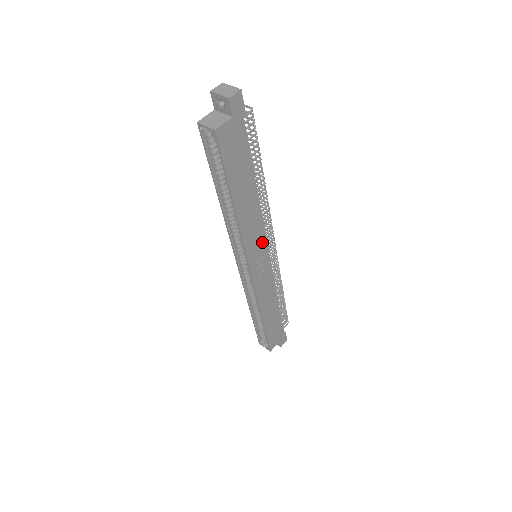
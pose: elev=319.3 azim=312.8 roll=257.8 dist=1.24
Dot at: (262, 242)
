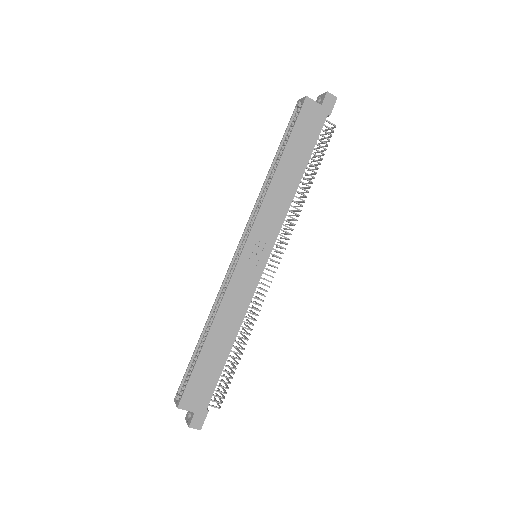
Dot at: (272, 236)
